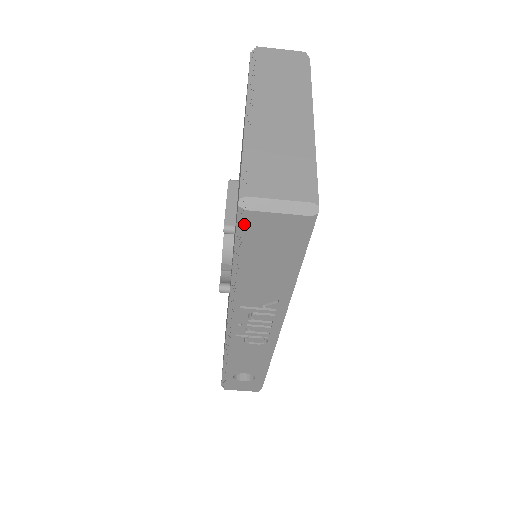
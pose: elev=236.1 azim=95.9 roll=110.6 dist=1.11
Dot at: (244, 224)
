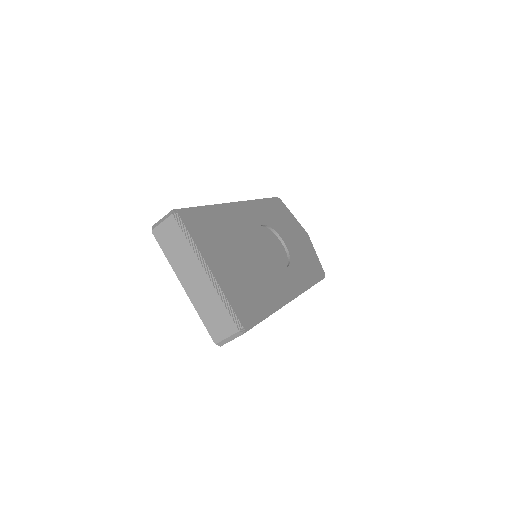
Dot at: occluded
